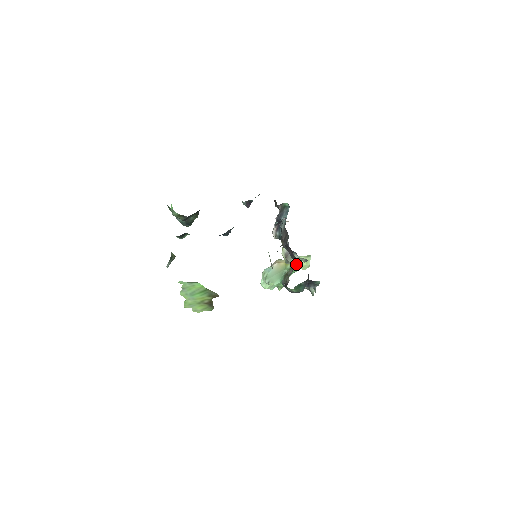
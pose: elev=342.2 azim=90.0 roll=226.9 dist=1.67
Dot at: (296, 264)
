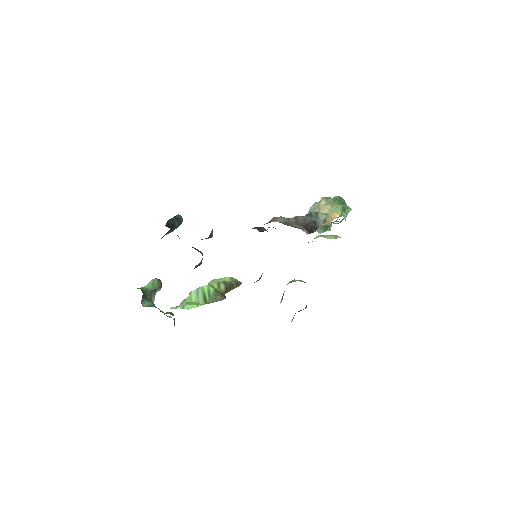
Dot at: occluded
